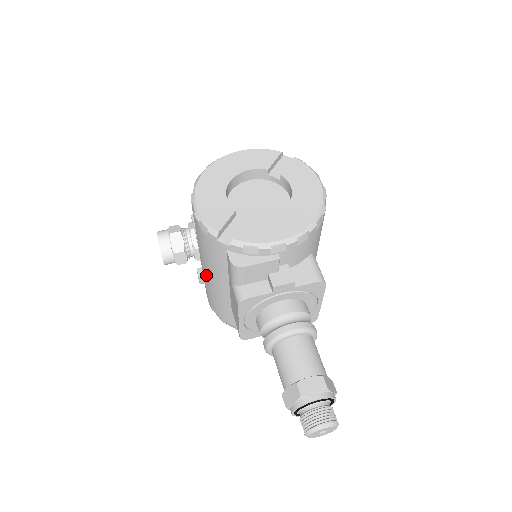
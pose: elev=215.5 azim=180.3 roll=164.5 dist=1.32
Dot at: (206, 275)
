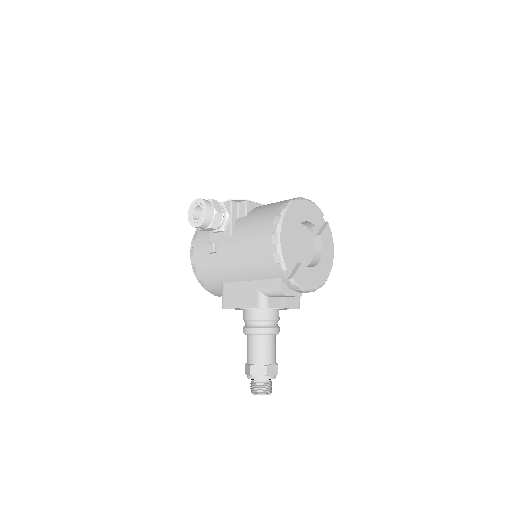
Dot at: (226, 258)
